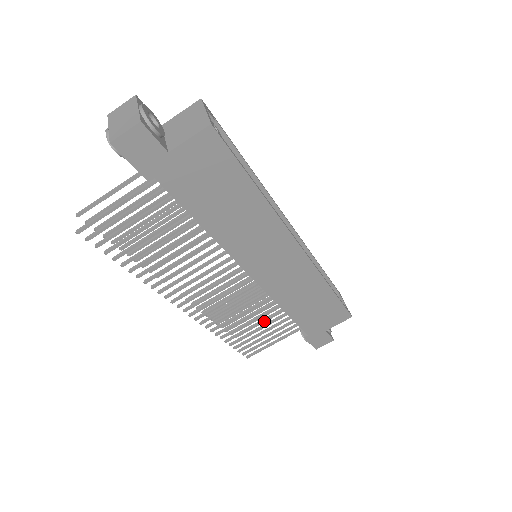
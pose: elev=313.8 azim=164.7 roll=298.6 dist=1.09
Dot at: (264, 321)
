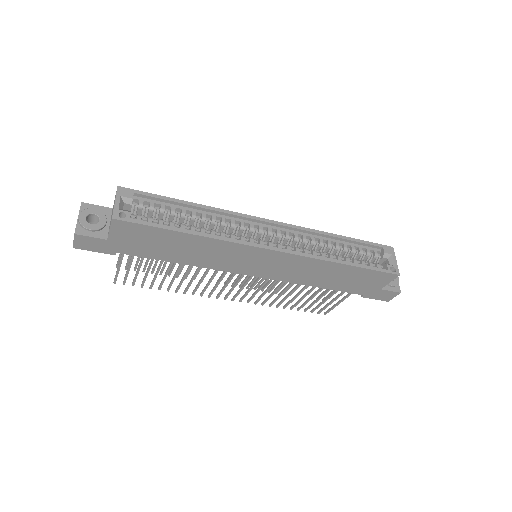
Dot at: (310, 292)
